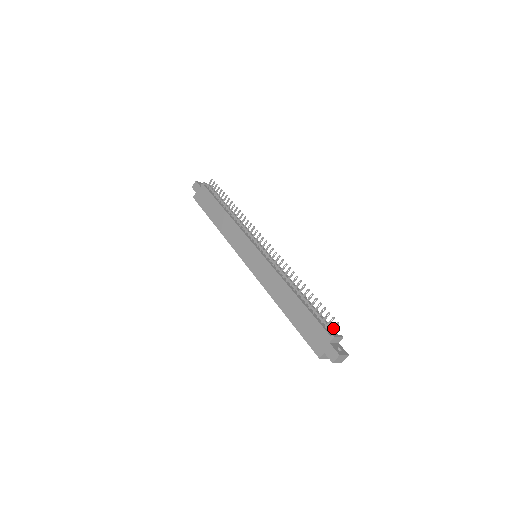
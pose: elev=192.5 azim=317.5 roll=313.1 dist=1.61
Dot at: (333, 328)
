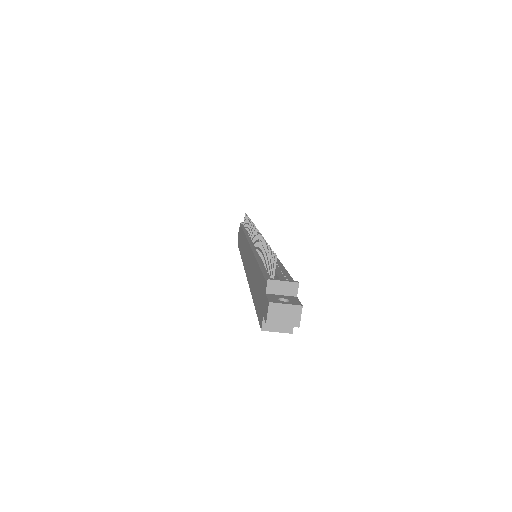
Dot at: (272, 269)
